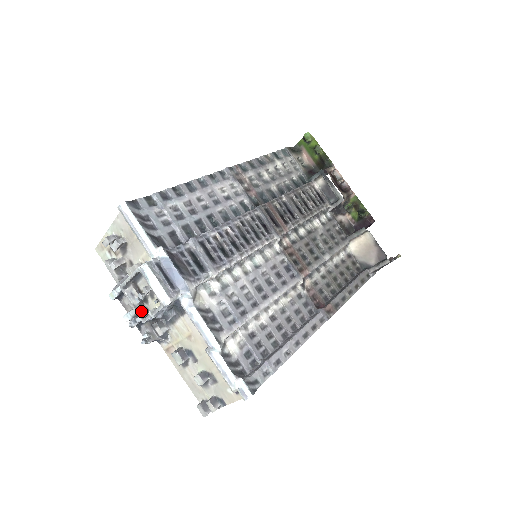
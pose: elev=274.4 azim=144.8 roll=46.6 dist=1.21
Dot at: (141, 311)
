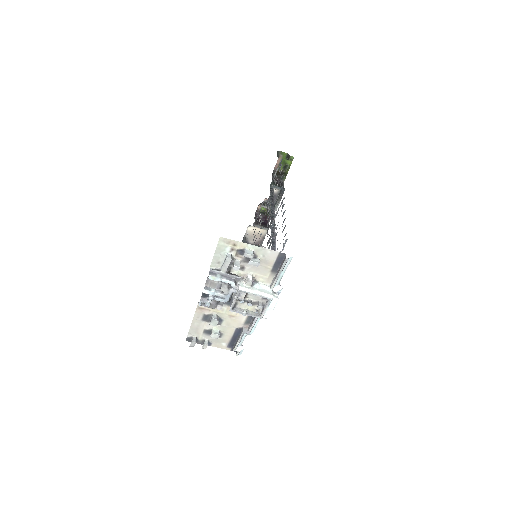
Dot at: (234, 304)
